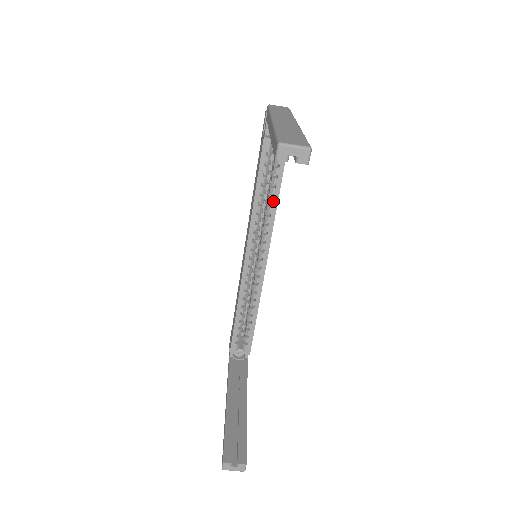
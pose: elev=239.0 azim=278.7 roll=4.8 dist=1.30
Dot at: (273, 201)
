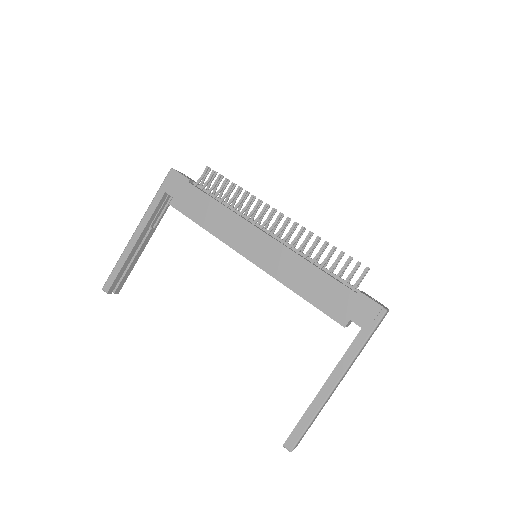
Dot at: occluded
